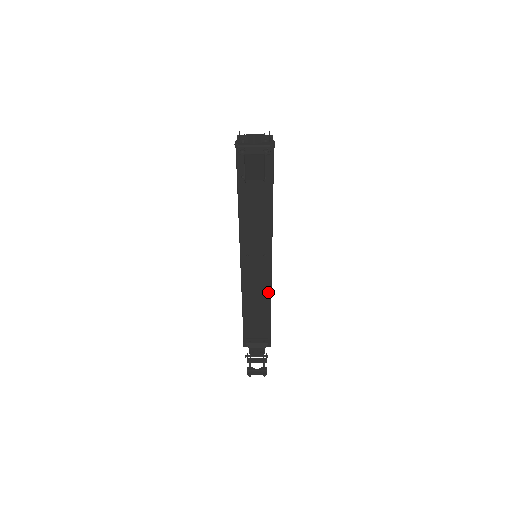
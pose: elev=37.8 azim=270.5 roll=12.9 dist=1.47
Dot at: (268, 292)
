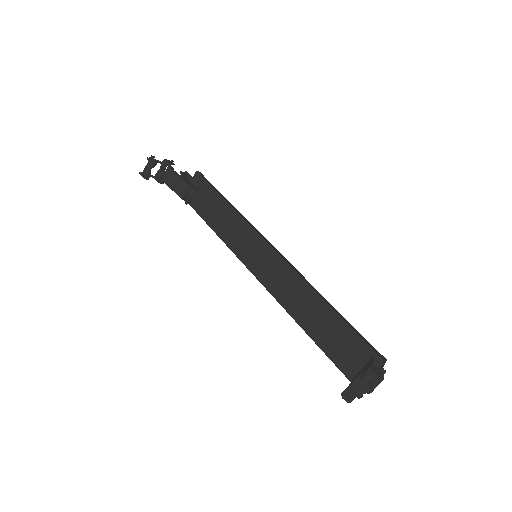
Dot at: (301, 283)
